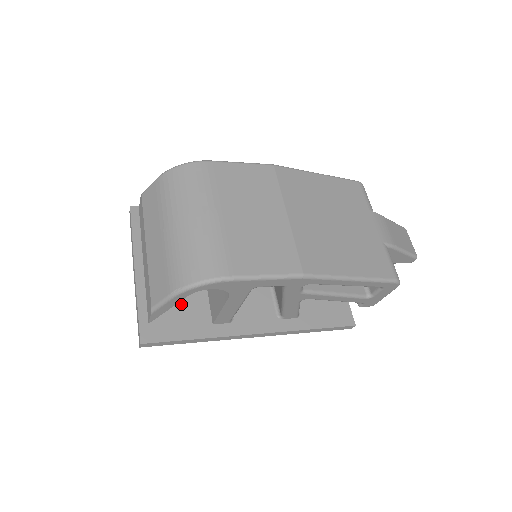
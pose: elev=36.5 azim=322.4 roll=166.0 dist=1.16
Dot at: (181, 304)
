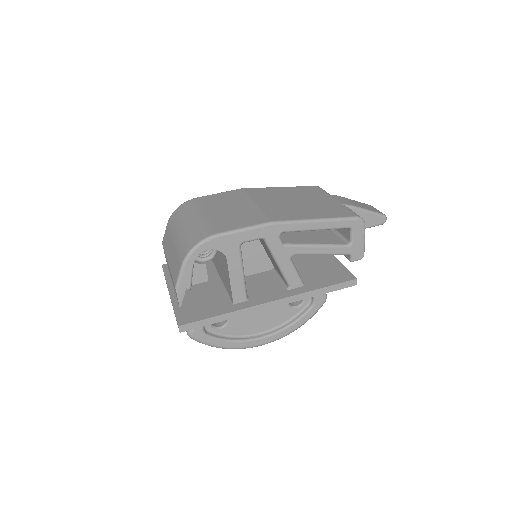
Dot at: (206, 300)
